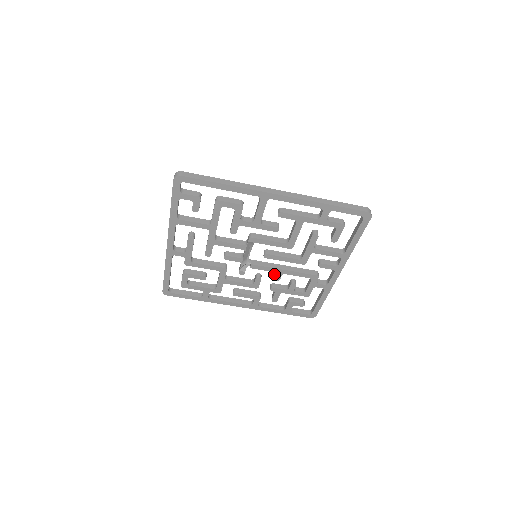
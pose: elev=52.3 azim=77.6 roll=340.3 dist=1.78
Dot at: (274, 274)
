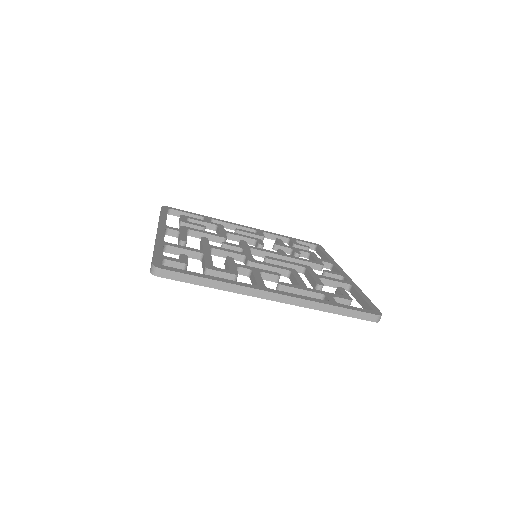
Dot at: (277, 250)
